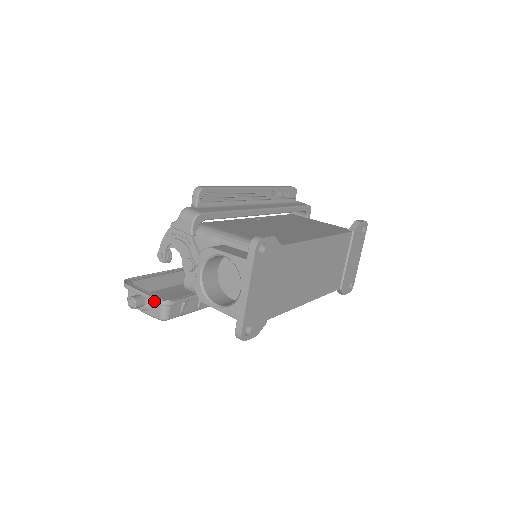
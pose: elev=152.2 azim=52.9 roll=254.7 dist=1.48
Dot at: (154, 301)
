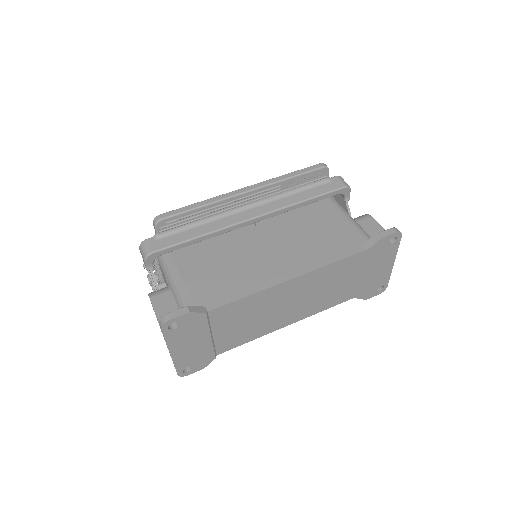
Dot at: occluded
